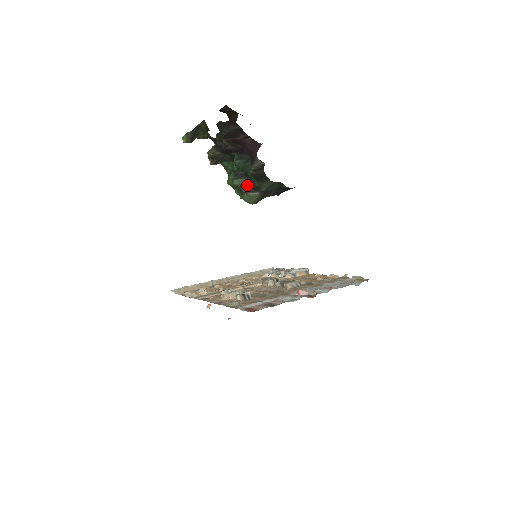
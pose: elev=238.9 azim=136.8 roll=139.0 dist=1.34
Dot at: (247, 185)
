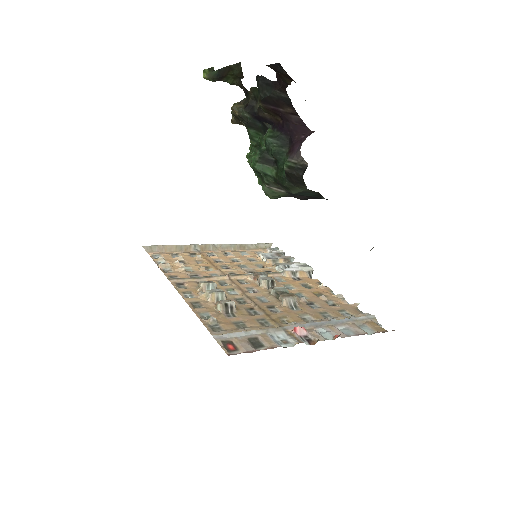
Dot at: (273, 176)
